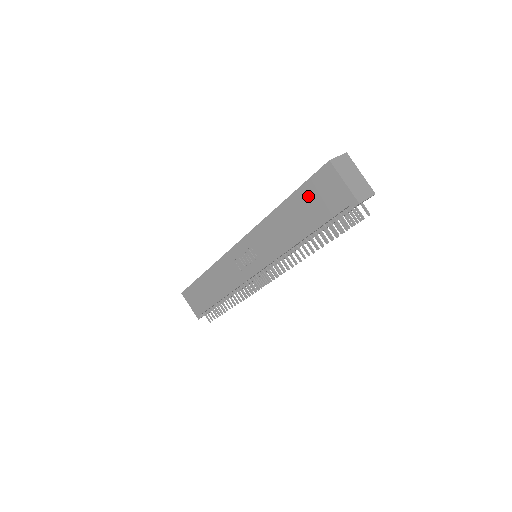
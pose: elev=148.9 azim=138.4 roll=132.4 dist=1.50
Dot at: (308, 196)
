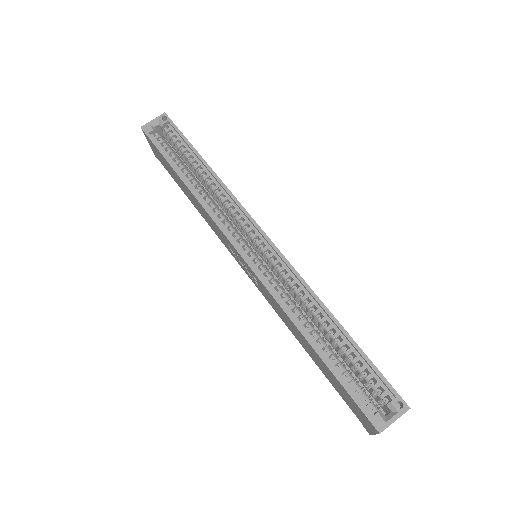
Dot at: (339, 385)
